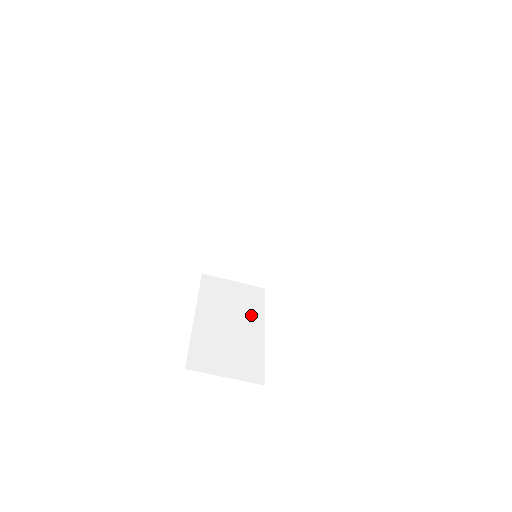
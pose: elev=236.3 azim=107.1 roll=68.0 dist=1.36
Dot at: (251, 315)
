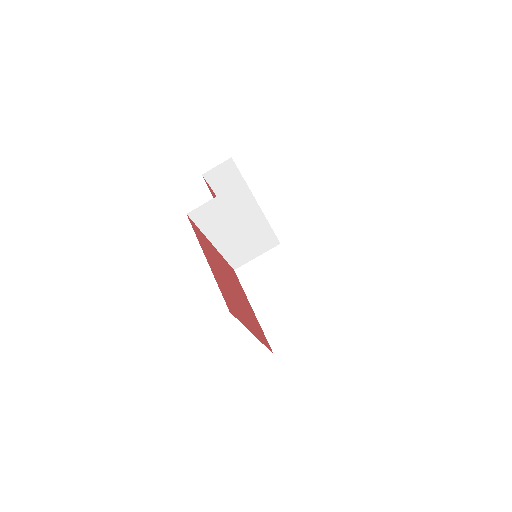
Dot at: (286, 276)
